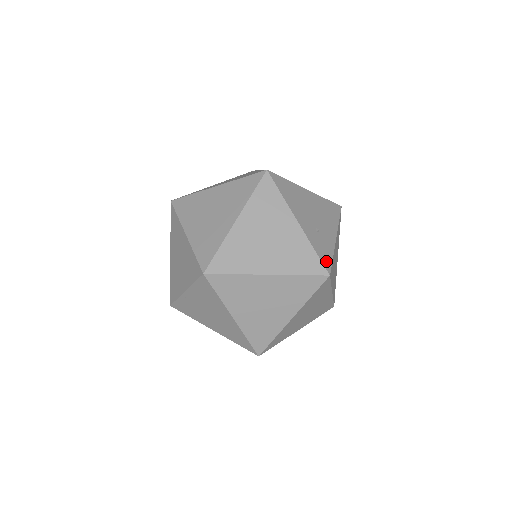
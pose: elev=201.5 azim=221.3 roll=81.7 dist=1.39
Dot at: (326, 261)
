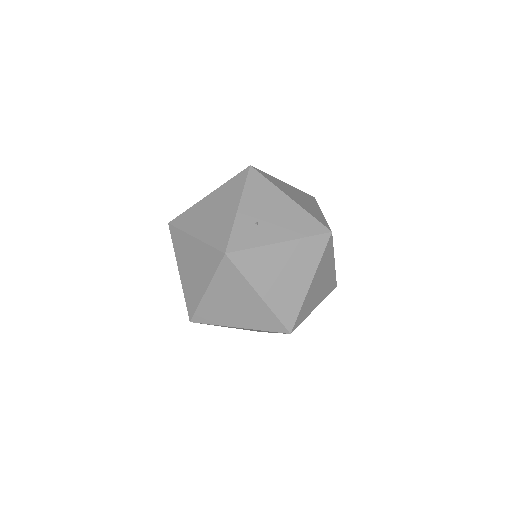
Dot at: (236, 244)
